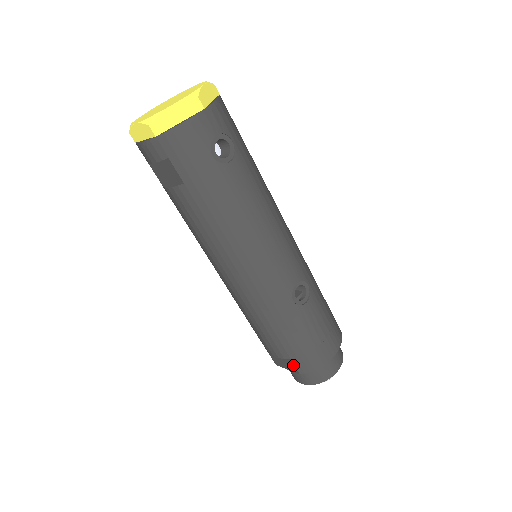
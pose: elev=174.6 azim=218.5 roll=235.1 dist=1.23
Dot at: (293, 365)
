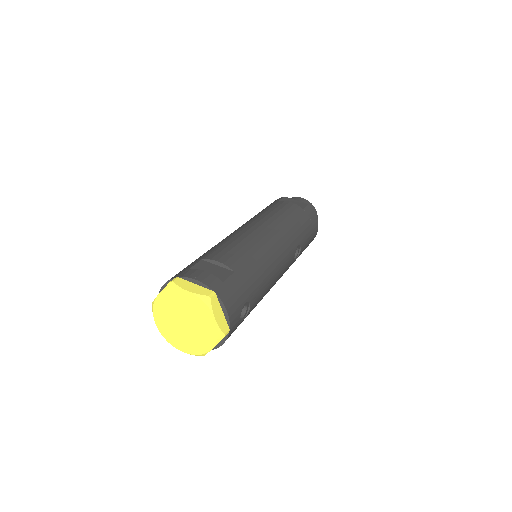
Dot at: occluded
